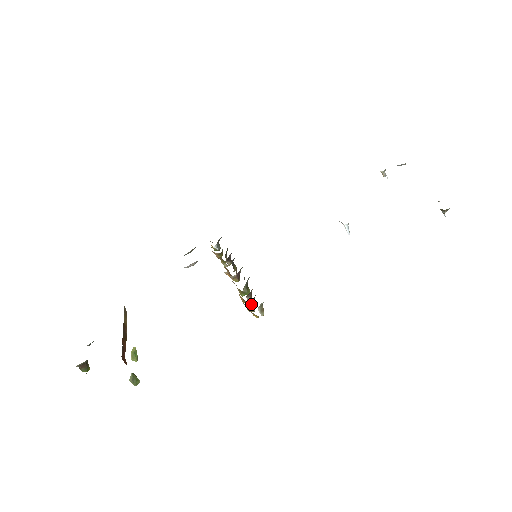
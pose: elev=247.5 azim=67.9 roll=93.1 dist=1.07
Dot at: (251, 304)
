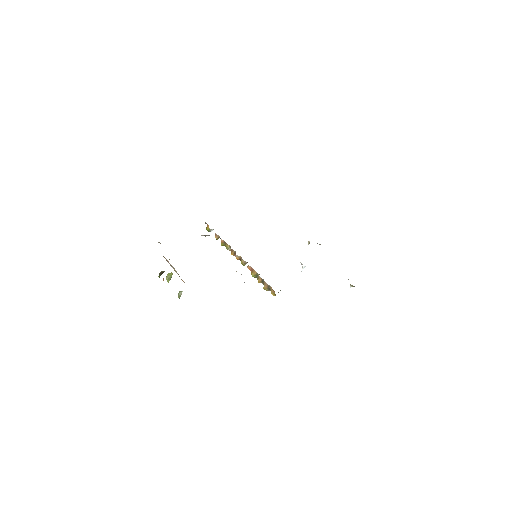
Dot at: occluded
